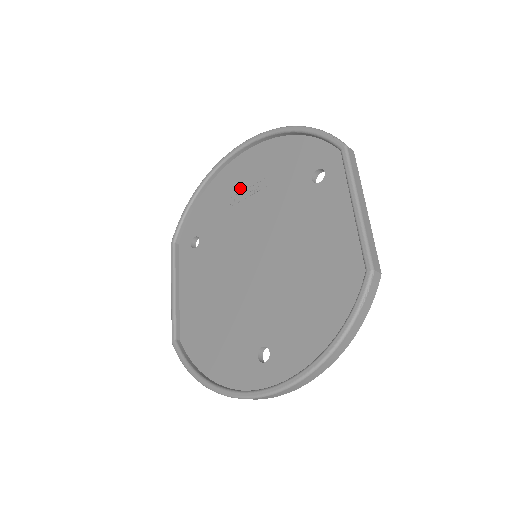
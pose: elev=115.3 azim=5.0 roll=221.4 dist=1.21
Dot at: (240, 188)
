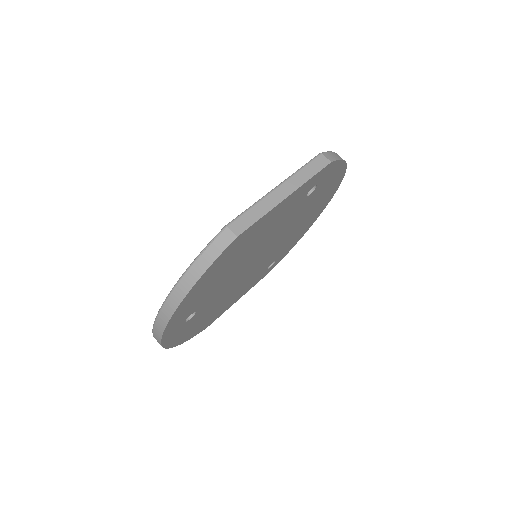
Dot at: occluded
